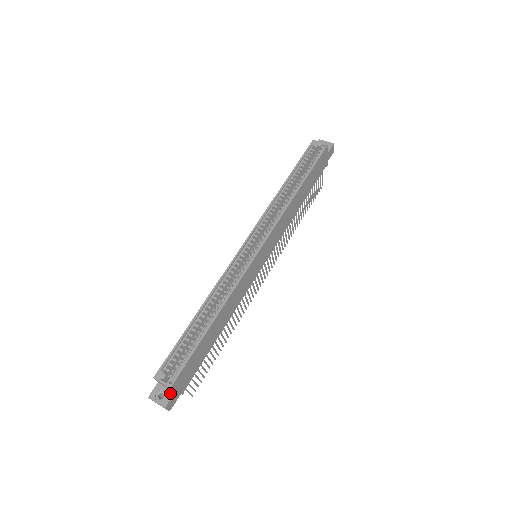
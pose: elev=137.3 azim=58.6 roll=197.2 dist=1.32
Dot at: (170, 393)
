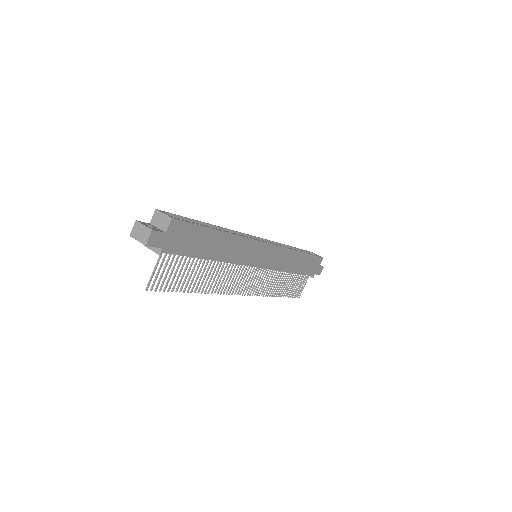
Dot at: (161, 230)
